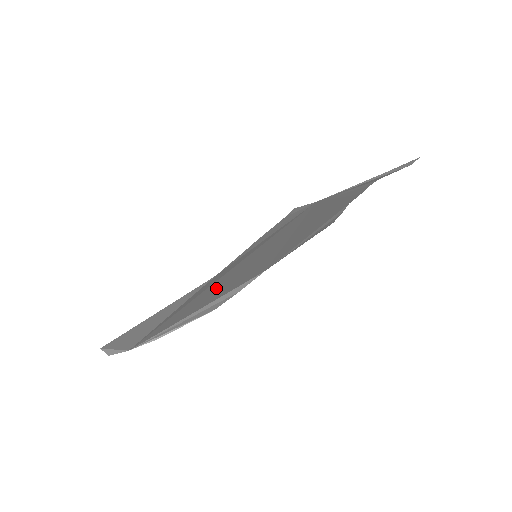
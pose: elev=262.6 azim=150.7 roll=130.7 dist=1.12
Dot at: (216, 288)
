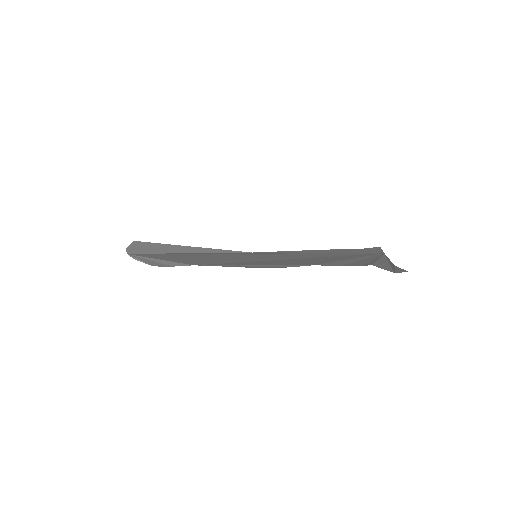
Dot at: (201, 256)
